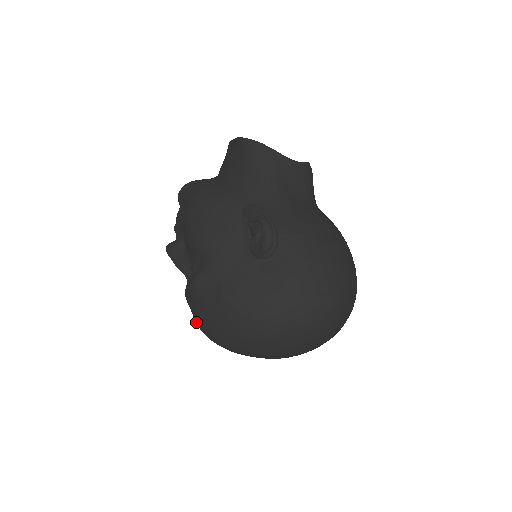
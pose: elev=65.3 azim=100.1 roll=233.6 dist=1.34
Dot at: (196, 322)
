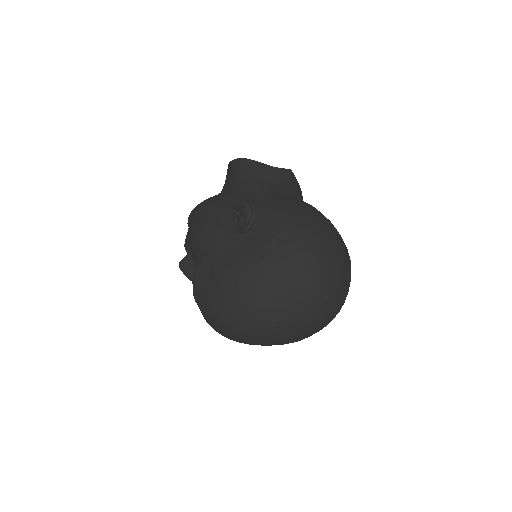
Dot at: (203, 316)
